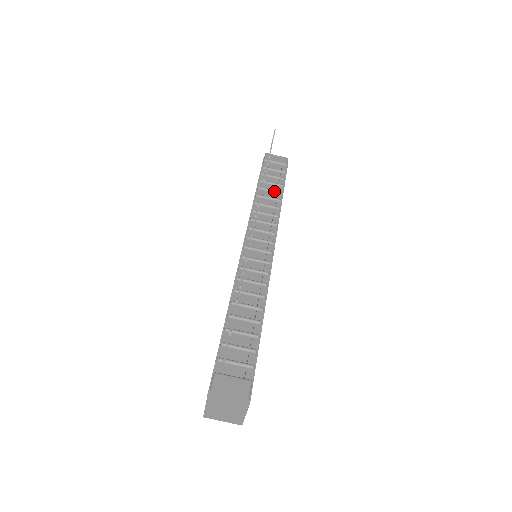
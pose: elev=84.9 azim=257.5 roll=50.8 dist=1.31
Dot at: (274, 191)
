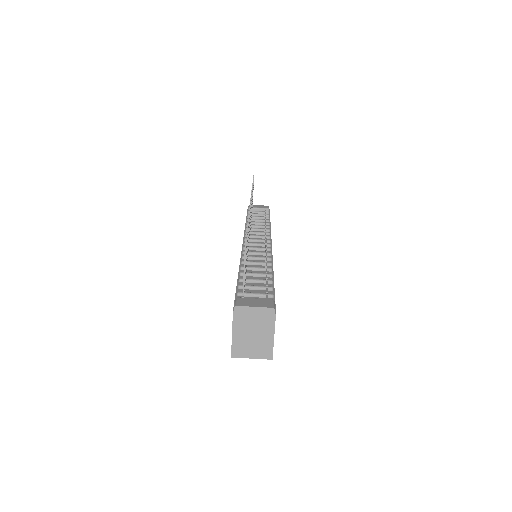
Dot at: (262, 220)
